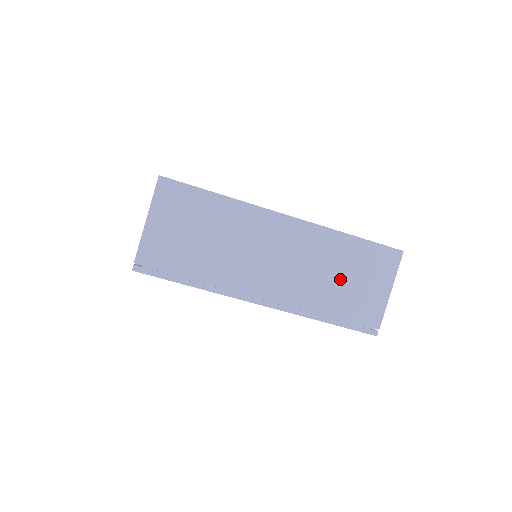
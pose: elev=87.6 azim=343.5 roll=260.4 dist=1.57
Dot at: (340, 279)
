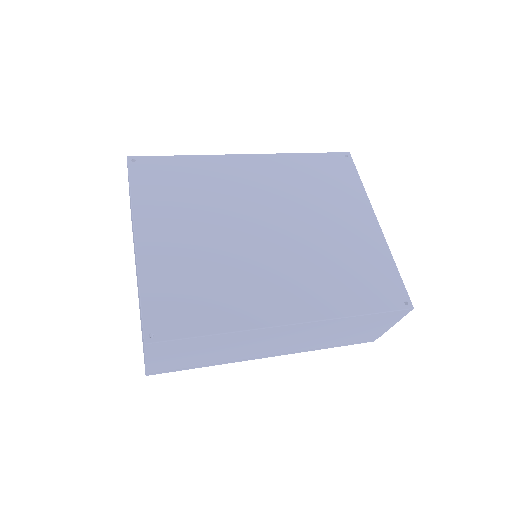
Dot at: (344, 333)
